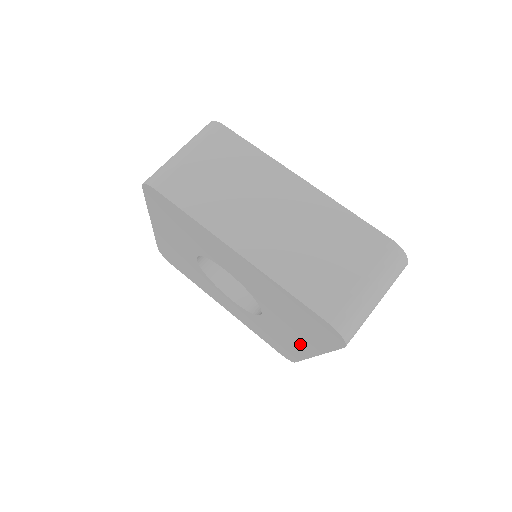
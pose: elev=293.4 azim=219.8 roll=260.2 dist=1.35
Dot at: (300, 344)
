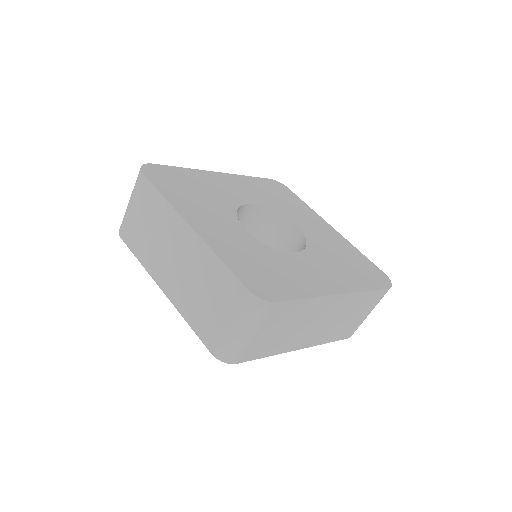
Dot at: occluded
